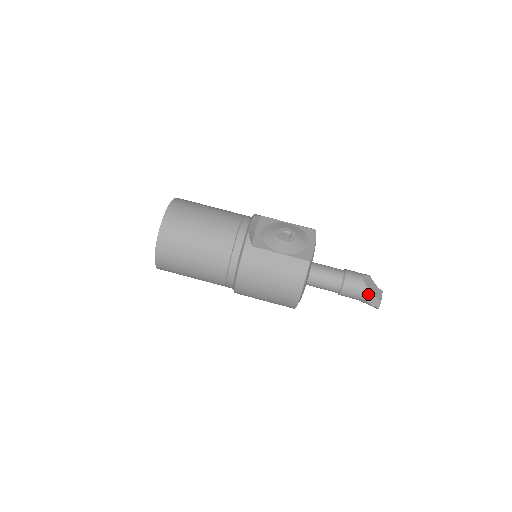
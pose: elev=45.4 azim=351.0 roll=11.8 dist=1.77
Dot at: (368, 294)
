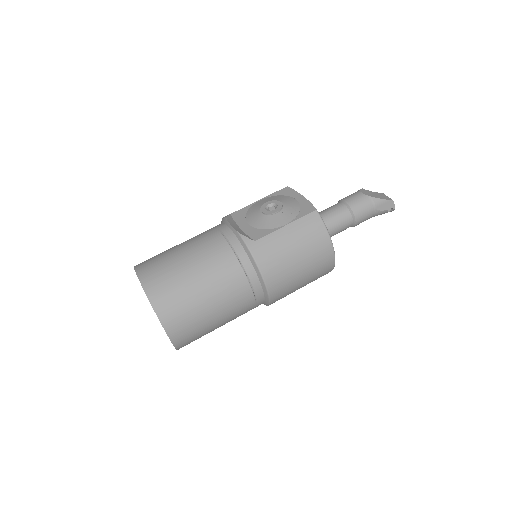
Dot at: (378, 203)
